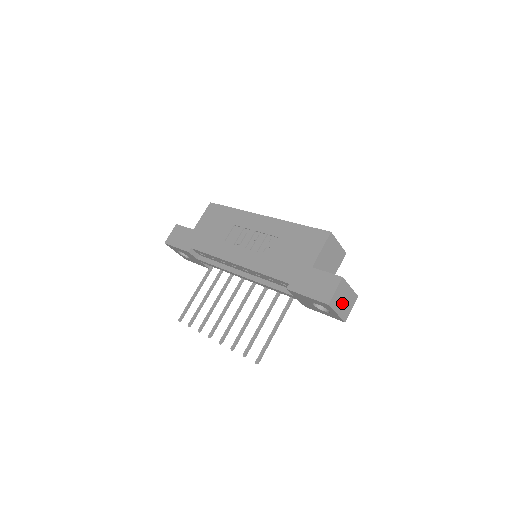
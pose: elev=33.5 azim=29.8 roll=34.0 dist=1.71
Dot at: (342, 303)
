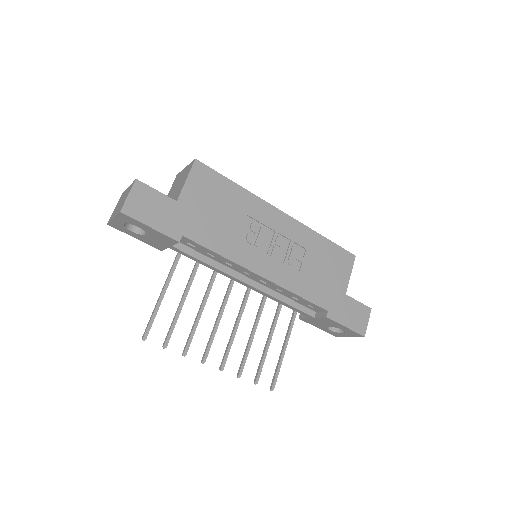
Dot at: occluded
